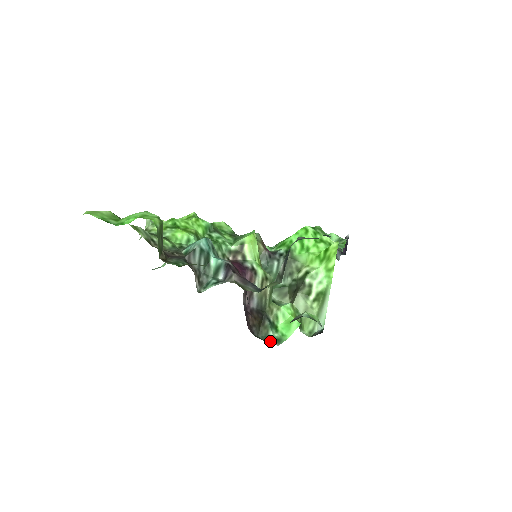
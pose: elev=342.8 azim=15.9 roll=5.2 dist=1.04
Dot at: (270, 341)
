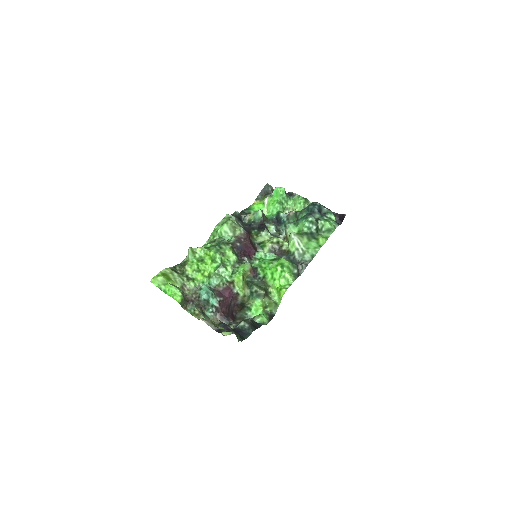
Dot at: (246, 316)
